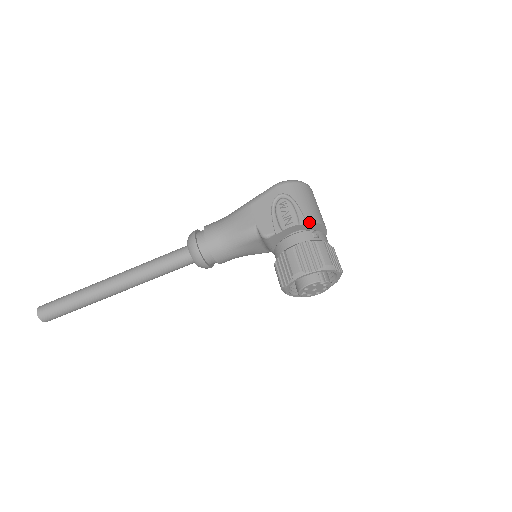
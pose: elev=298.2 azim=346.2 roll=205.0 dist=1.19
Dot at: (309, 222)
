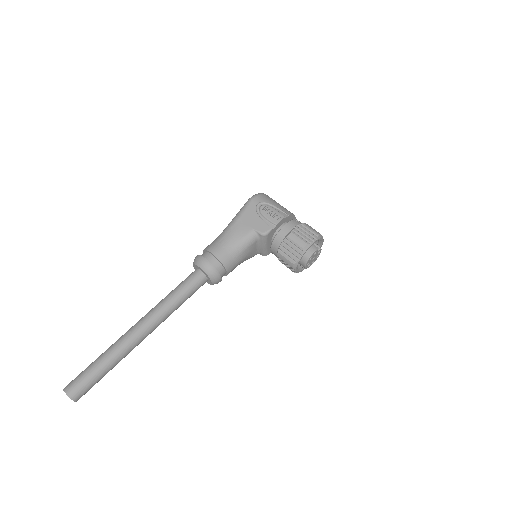
Dot at: (290, 214)
